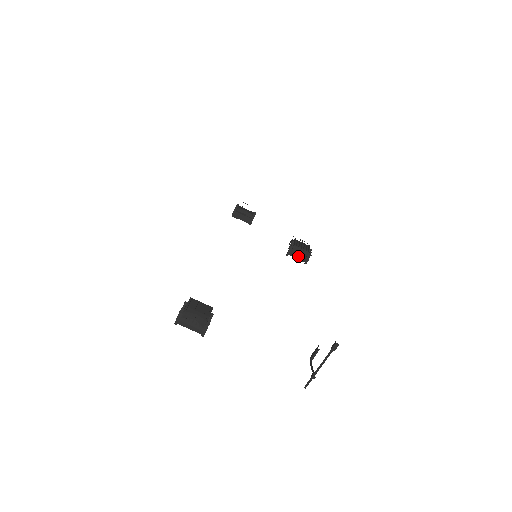
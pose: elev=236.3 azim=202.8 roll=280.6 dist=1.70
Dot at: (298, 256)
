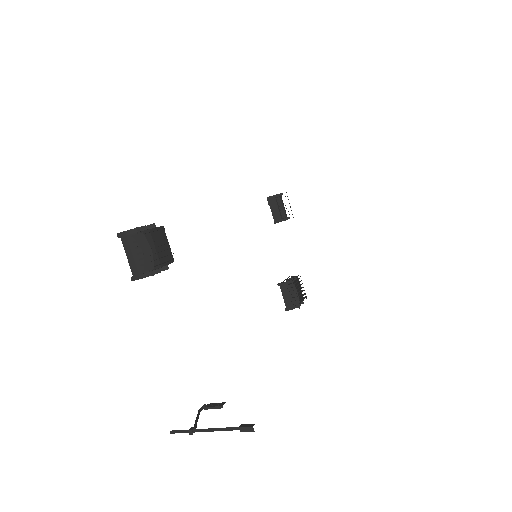
Dot at: (287, 296)
